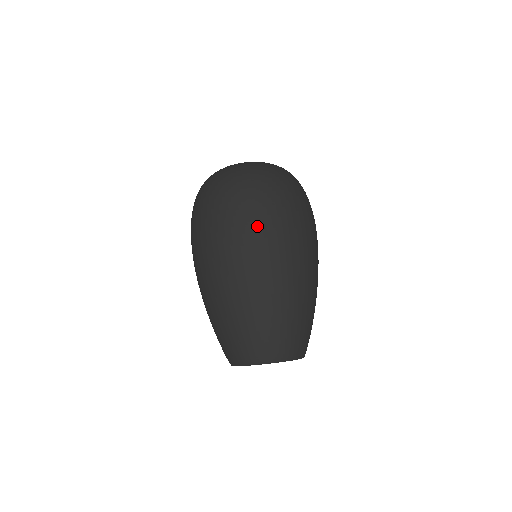
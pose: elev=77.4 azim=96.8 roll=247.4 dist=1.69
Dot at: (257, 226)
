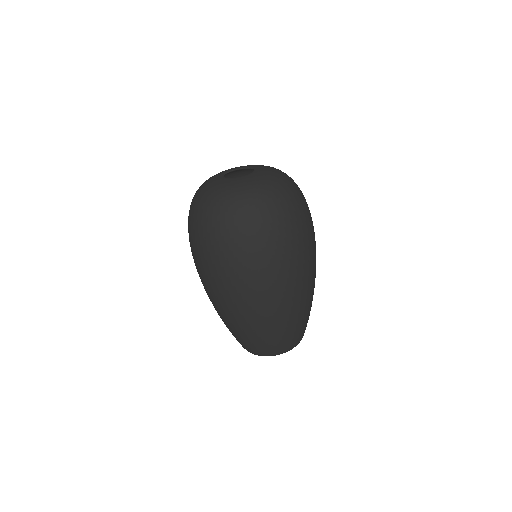
Dot at: (260, 271)
